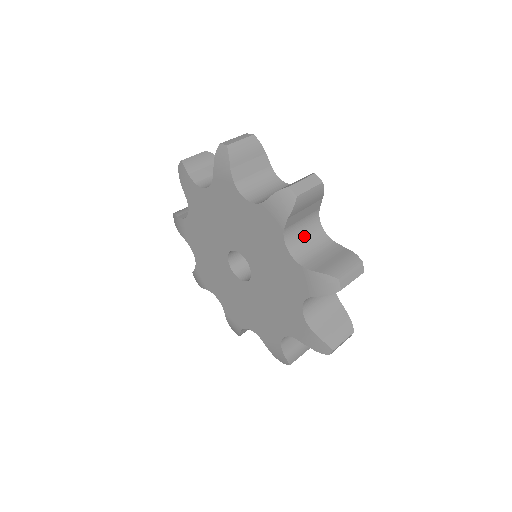
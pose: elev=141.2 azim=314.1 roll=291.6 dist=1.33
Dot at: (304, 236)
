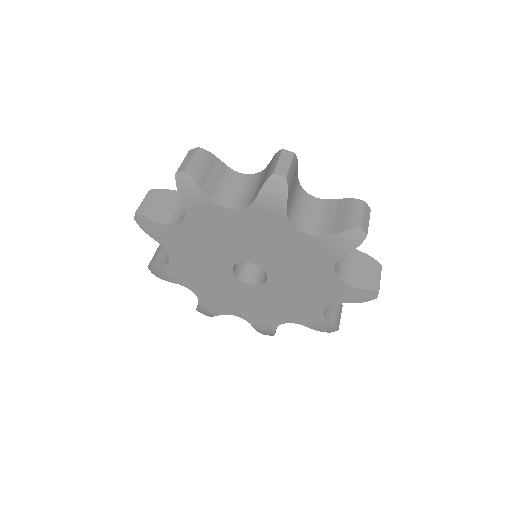
Dot at: (301, 210)
